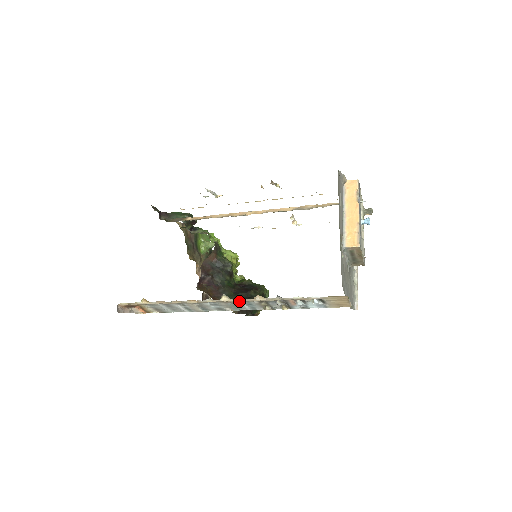
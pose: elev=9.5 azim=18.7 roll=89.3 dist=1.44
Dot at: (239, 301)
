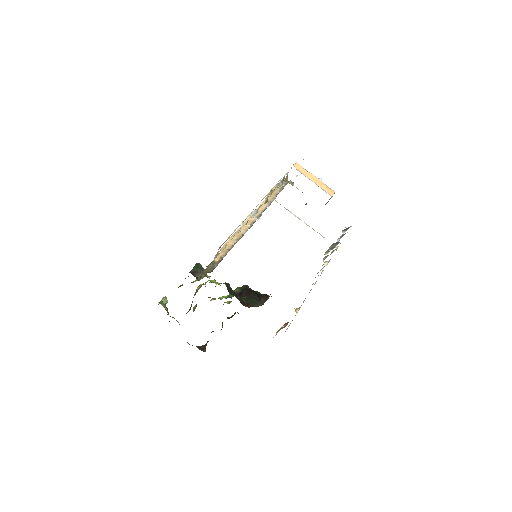
Dot at: (329, 260)
